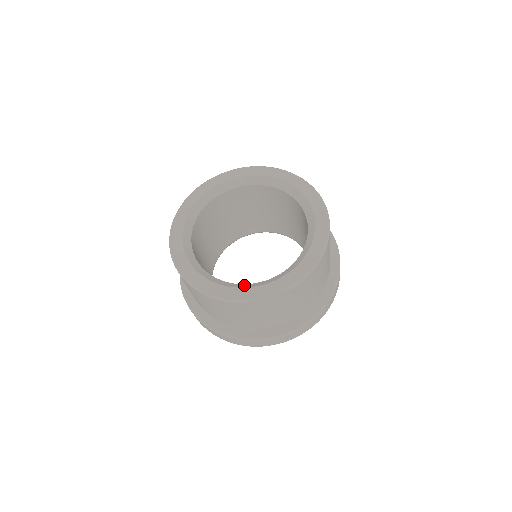
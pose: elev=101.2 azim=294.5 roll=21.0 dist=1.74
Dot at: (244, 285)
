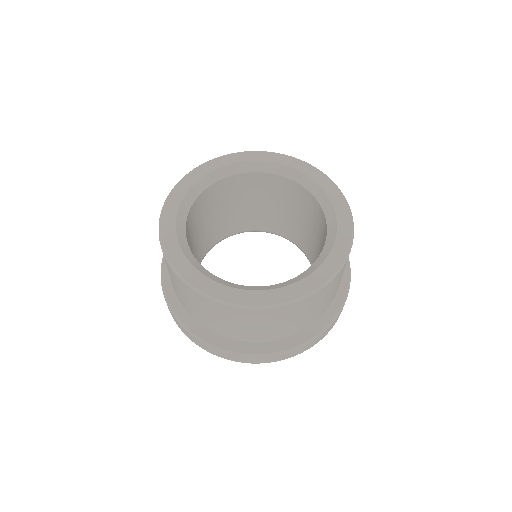
Dot at: (293, 280)
